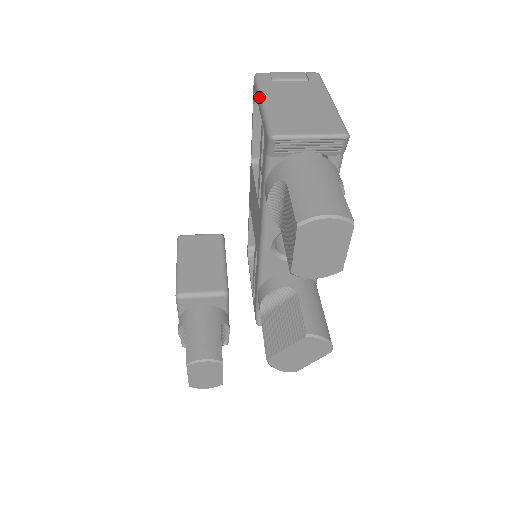
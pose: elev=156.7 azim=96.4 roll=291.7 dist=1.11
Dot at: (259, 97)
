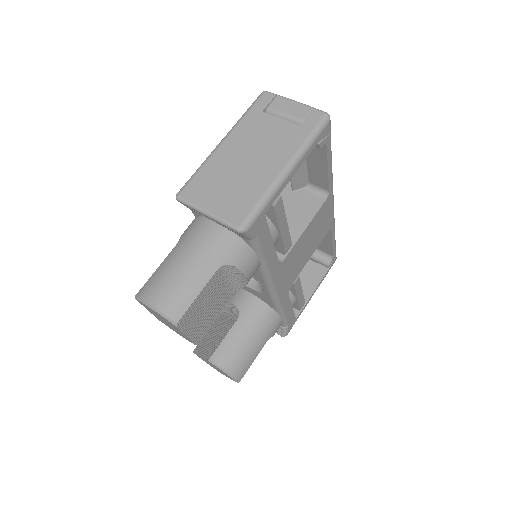
Dot at: (229, 131)
